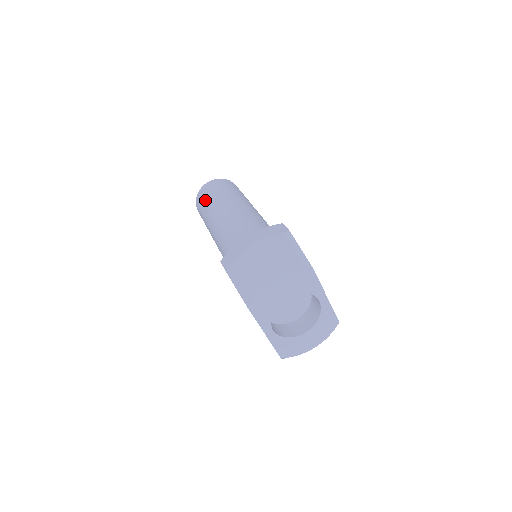
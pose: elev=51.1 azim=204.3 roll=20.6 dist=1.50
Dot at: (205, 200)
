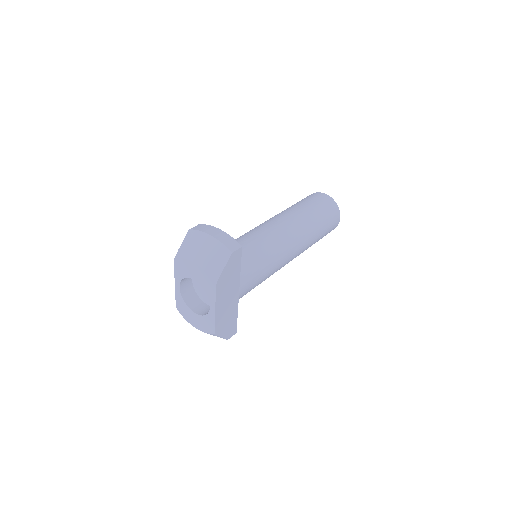
Dot at: (303, 200)
